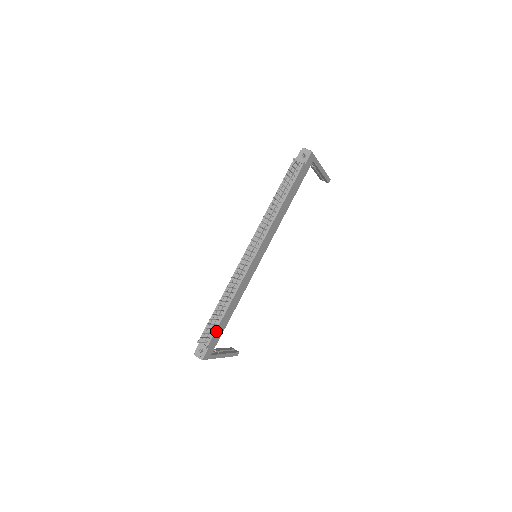
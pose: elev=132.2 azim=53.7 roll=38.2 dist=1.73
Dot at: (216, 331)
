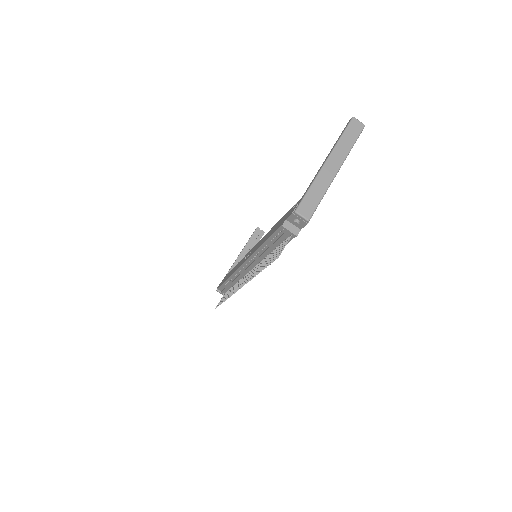
Dot at: occluded
